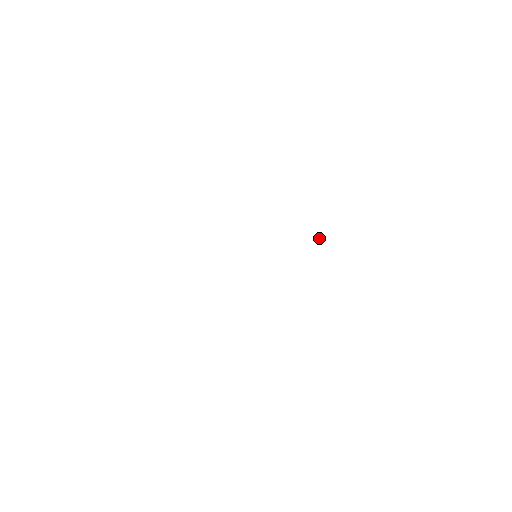
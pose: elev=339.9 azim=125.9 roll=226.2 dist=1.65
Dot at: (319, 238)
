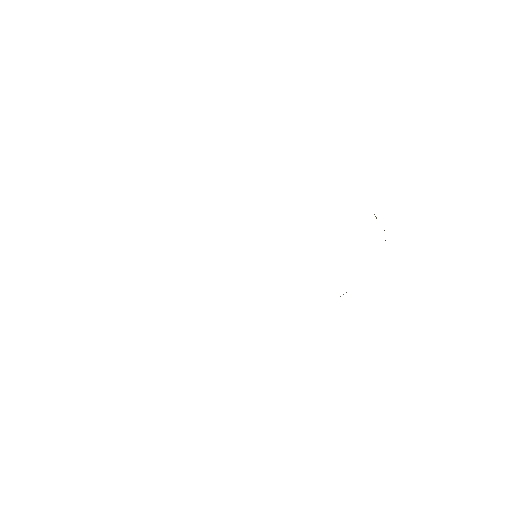
Dot at: occluded
